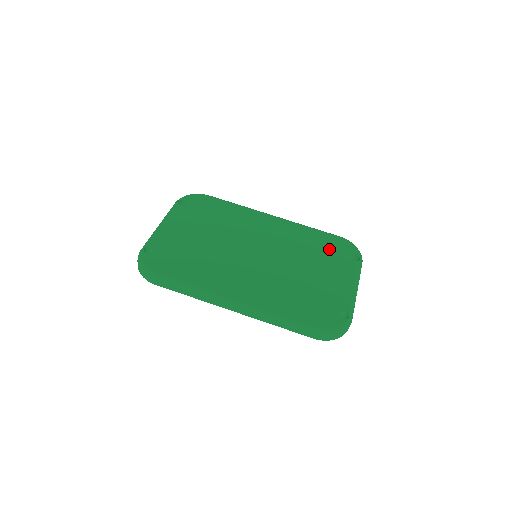
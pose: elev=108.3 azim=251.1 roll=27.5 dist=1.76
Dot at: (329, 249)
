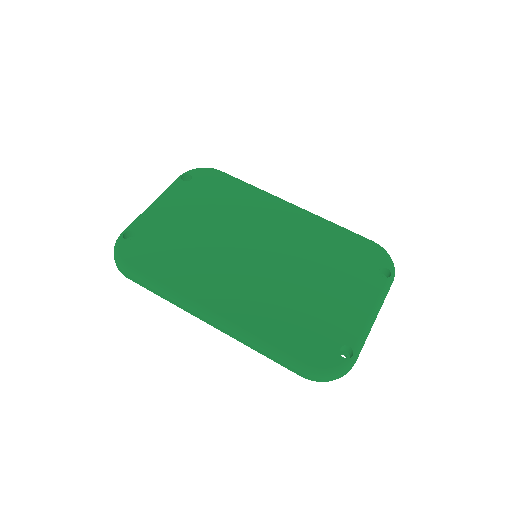
Dot at: (352, 257)
